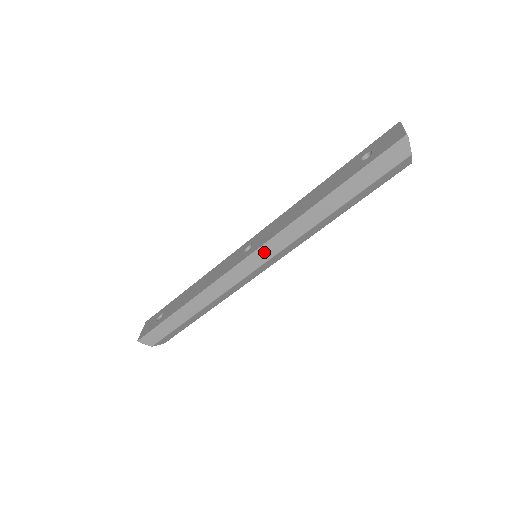
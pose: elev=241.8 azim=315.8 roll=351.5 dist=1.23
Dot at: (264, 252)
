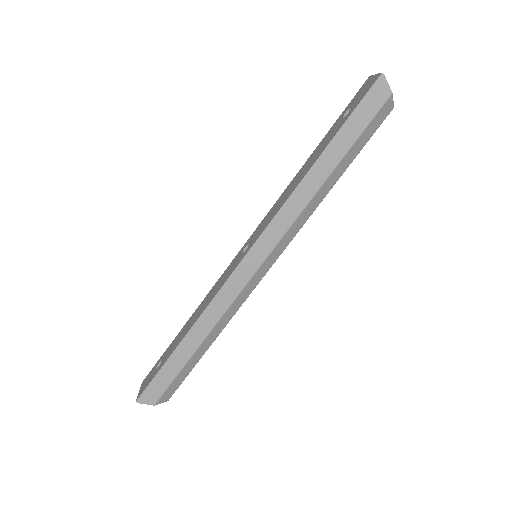
Dot at: (265, 242)
